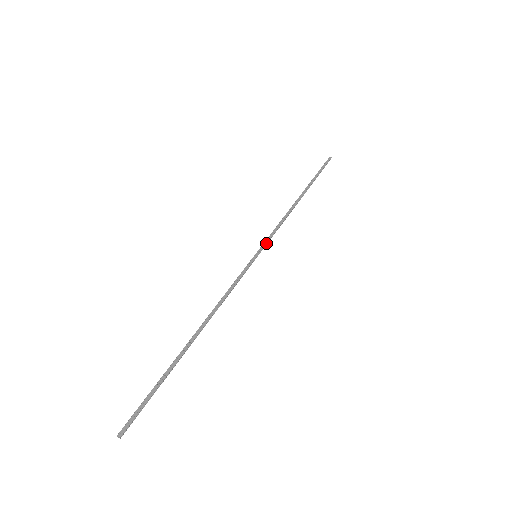
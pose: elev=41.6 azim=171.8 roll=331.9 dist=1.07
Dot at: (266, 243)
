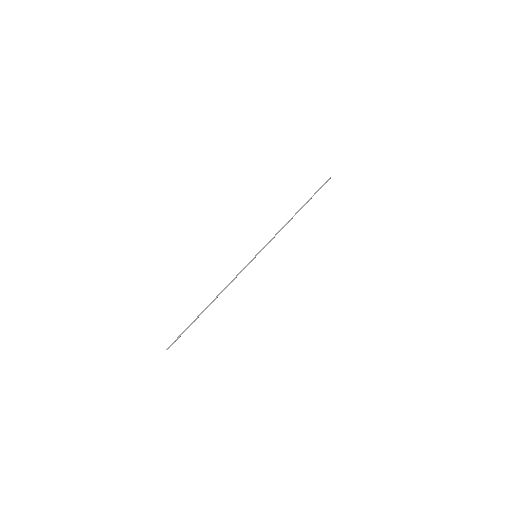
Dot at: (263, 247)
